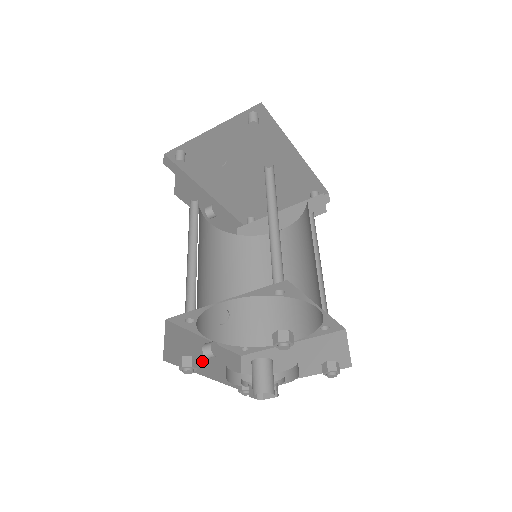
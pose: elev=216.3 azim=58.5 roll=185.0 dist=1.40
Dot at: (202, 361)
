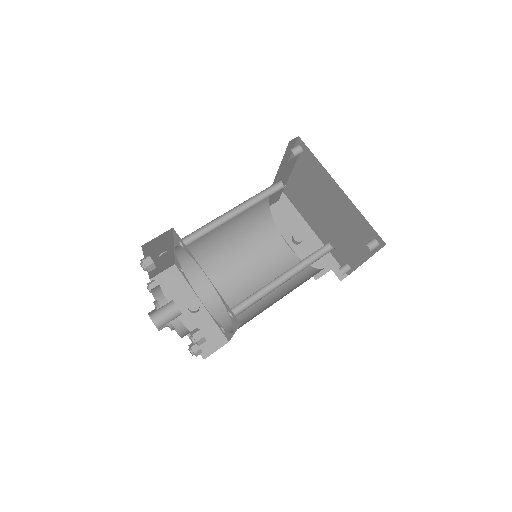
Dot at: (183, 308)
